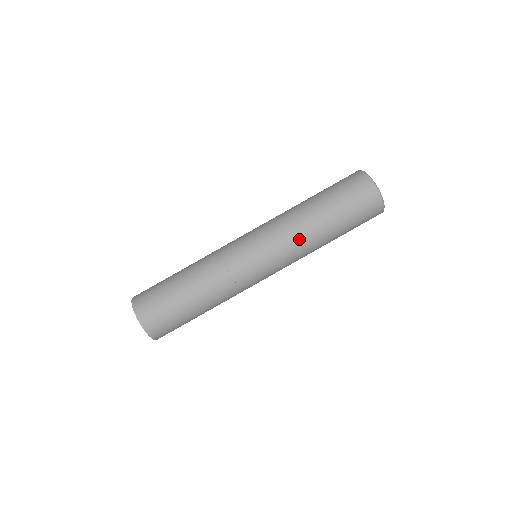
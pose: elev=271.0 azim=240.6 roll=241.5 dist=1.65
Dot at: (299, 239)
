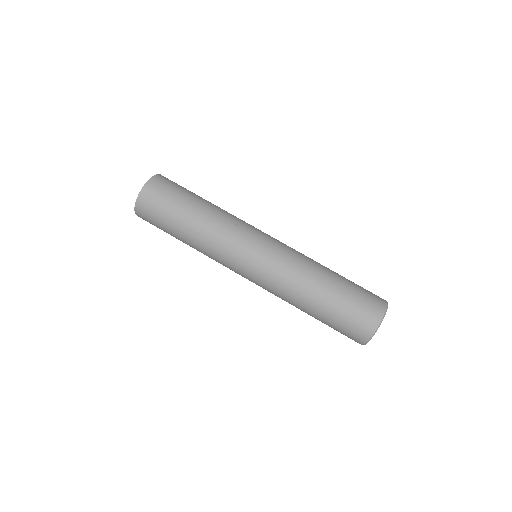
Dot at: (297, 272)
